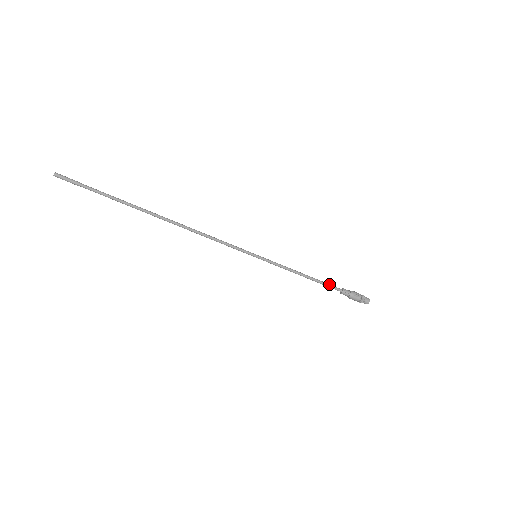
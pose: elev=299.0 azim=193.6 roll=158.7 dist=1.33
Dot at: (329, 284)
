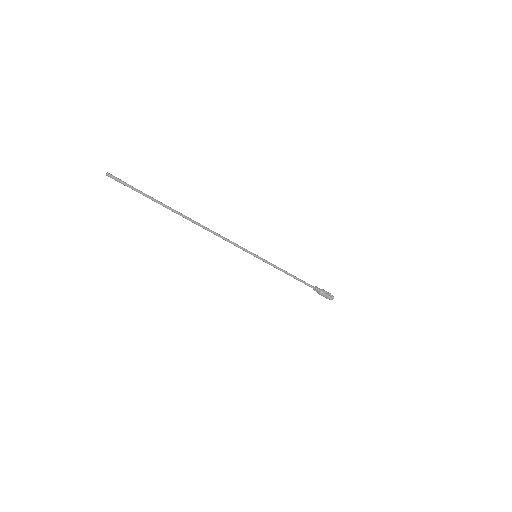
Dot at: (307, 283)
